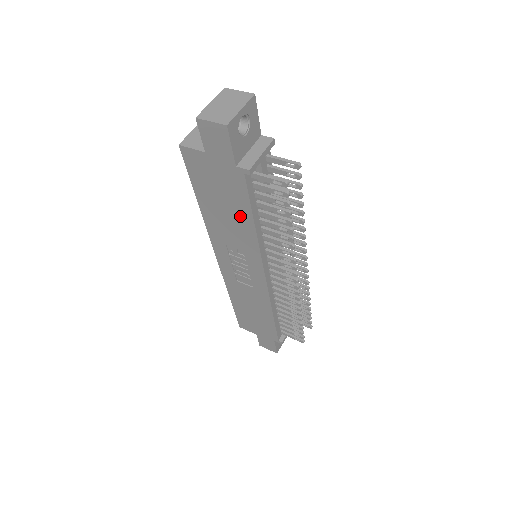
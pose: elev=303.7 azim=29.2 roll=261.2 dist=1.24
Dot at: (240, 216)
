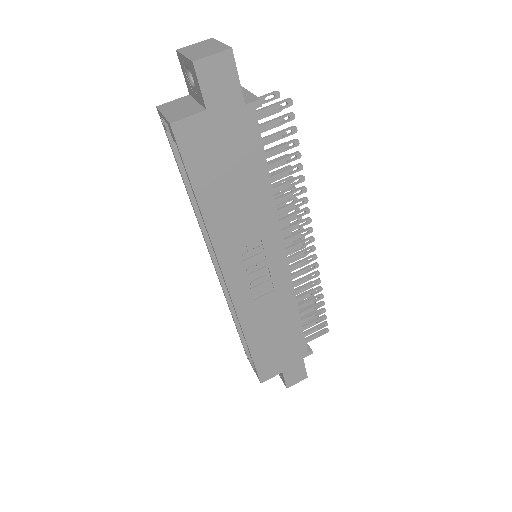
Dot at: (253, 182)
